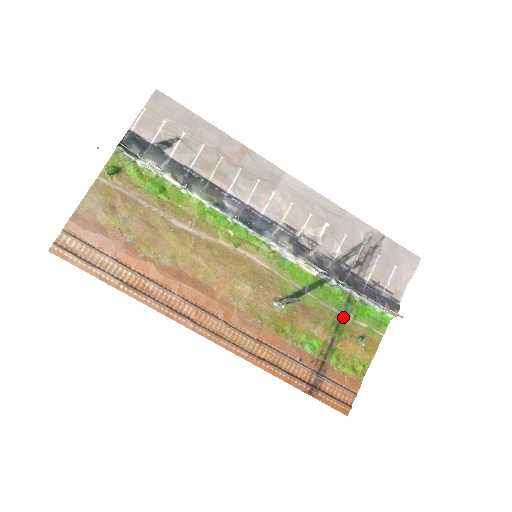
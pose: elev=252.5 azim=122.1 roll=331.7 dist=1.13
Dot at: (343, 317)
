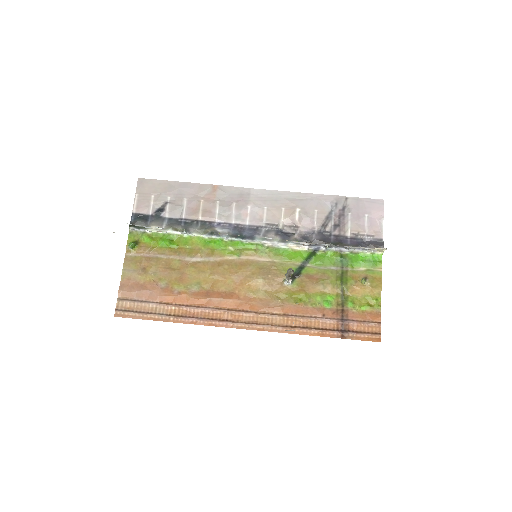
Dot at: (343, 270)
